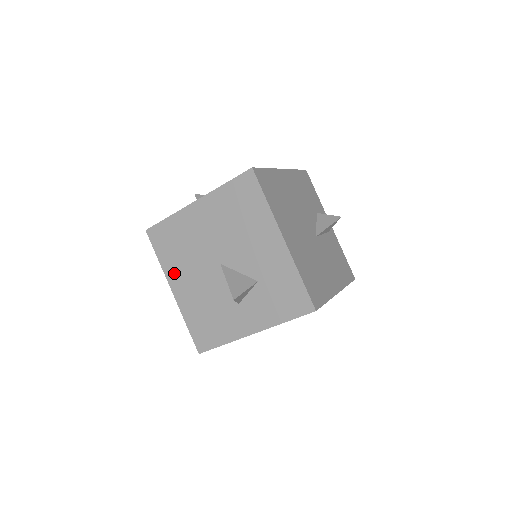
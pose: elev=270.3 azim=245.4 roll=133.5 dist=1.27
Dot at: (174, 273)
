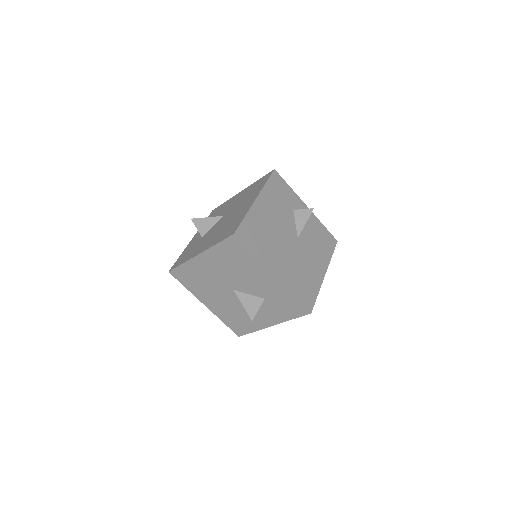
Dot at: (202, 296)
